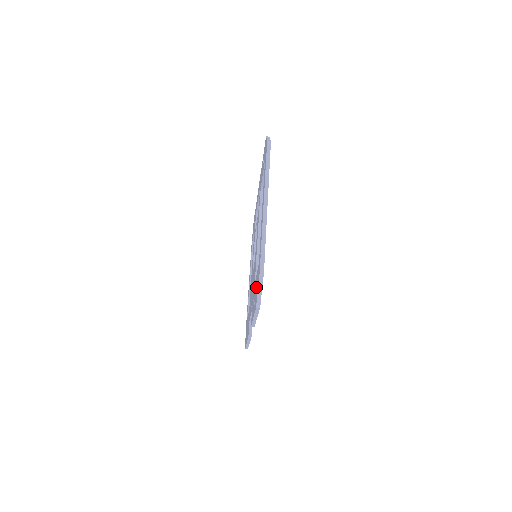
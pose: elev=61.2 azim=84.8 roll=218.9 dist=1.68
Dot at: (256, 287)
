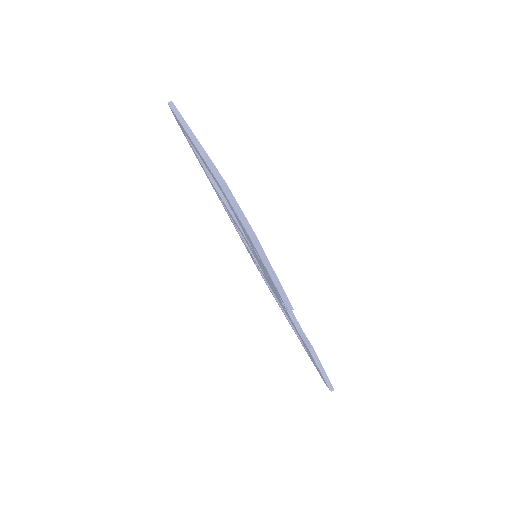
Dot at: occluded
